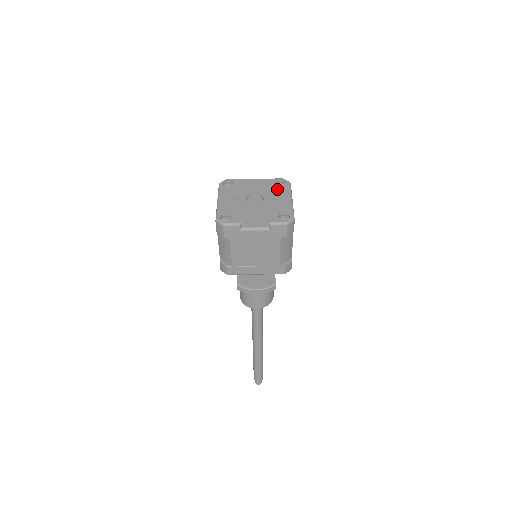
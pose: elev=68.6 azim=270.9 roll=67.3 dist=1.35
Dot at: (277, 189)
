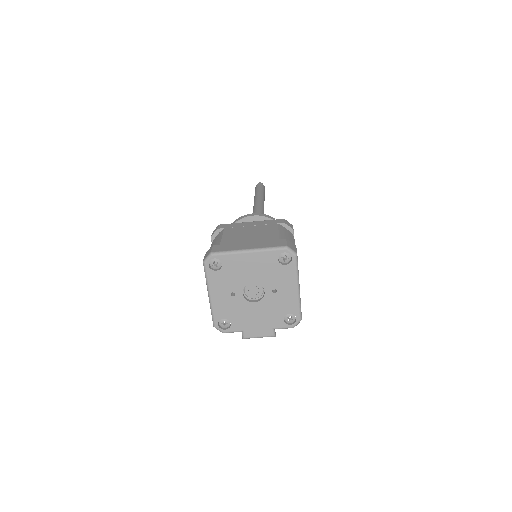
Dot at: (280, 272)
